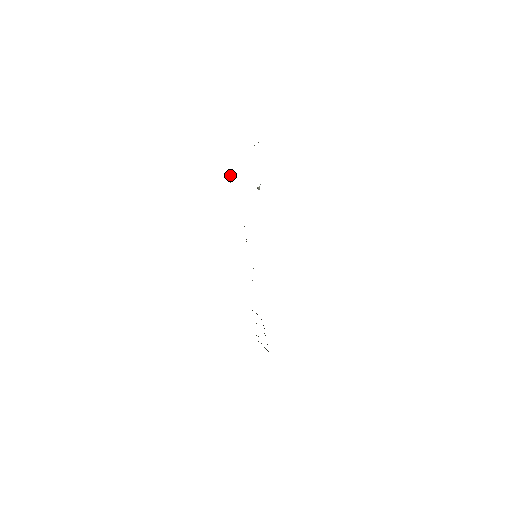
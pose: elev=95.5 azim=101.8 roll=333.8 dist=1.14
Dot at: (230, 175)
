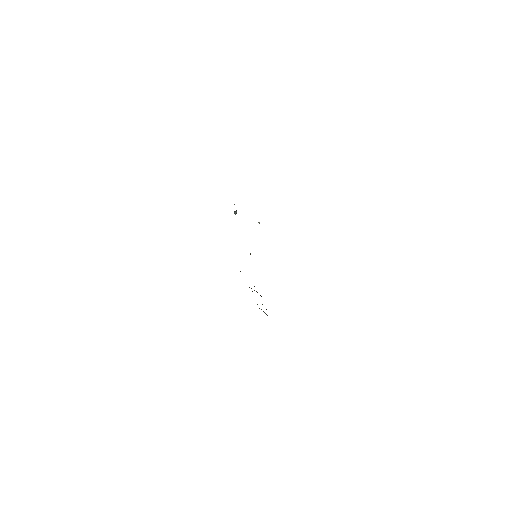
Dot at: (235, 211)
